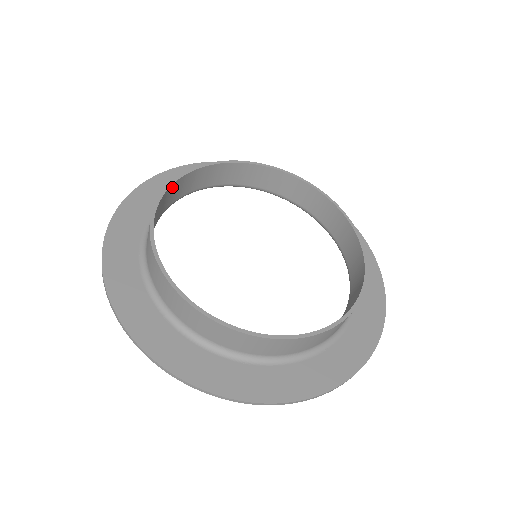
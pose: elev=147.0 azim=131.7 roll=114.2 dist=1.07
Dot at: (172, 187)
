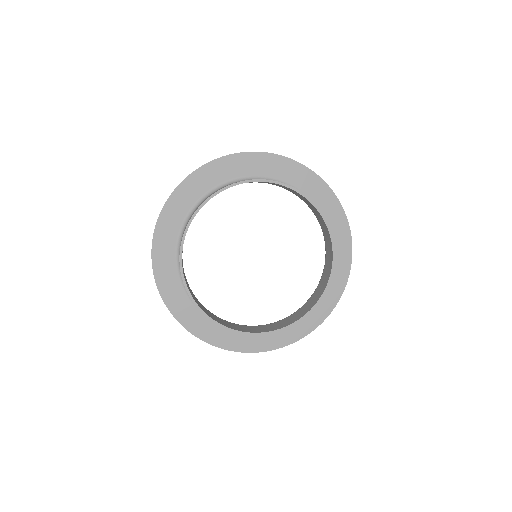
Dot at: occluded
